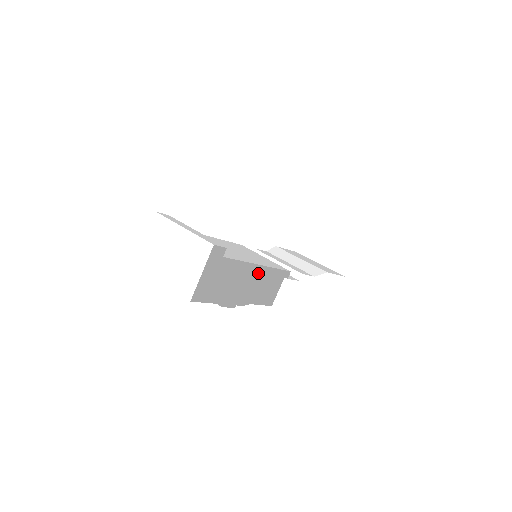
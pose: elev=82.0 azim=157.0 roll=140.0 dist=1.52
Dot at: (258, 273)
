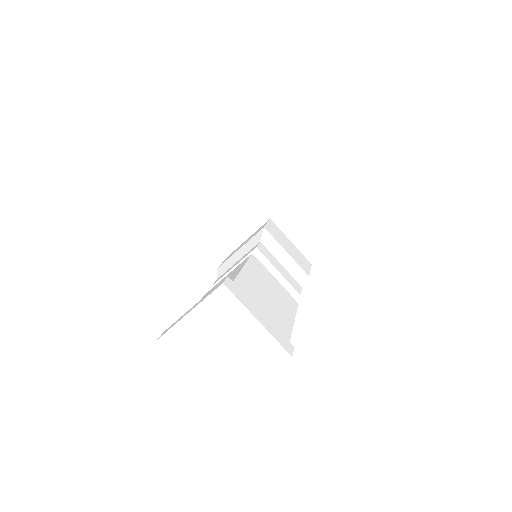
Dot at: (242, 254)
